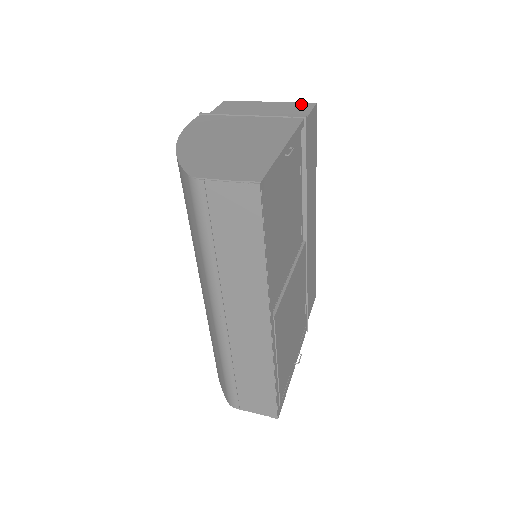
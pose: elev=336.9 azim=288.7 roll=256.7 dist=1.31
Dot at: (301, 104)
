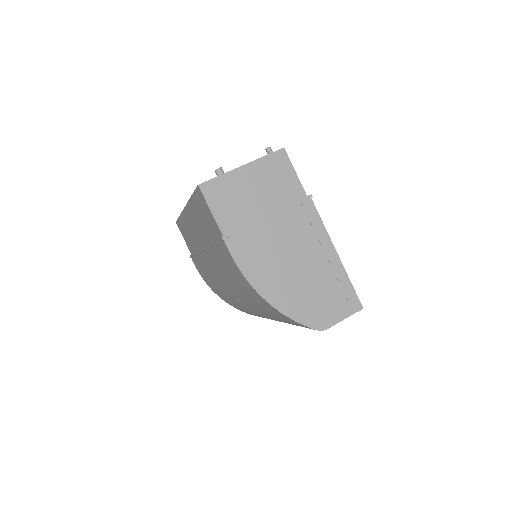
Dot at: (275, 158)
